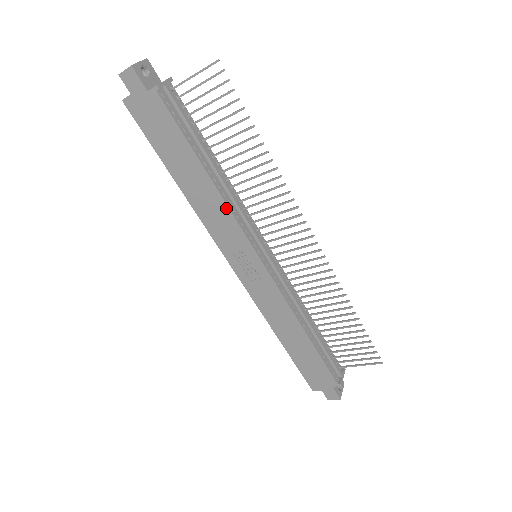
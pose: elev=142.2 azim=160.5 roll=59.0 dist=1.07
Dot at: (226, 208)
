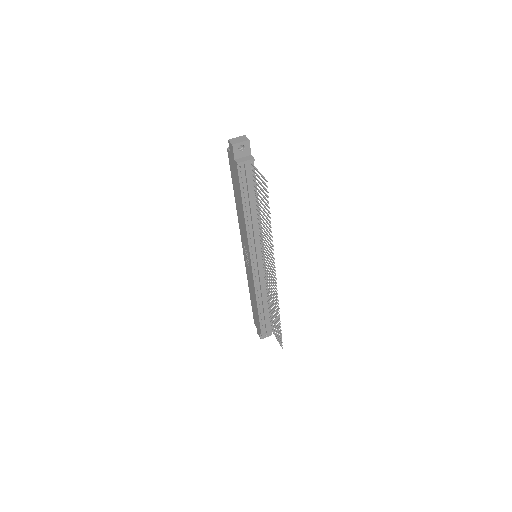
Dot at: (246, 231)
